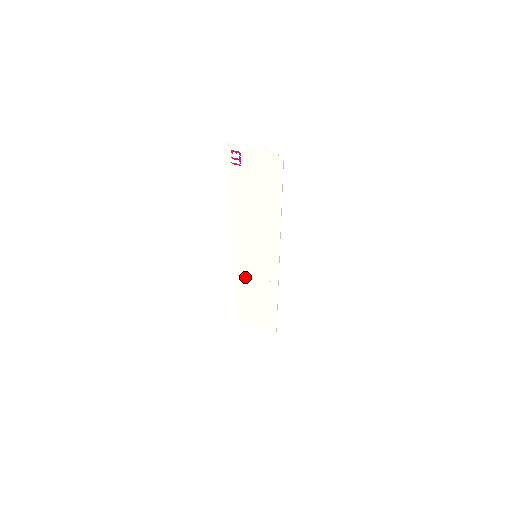
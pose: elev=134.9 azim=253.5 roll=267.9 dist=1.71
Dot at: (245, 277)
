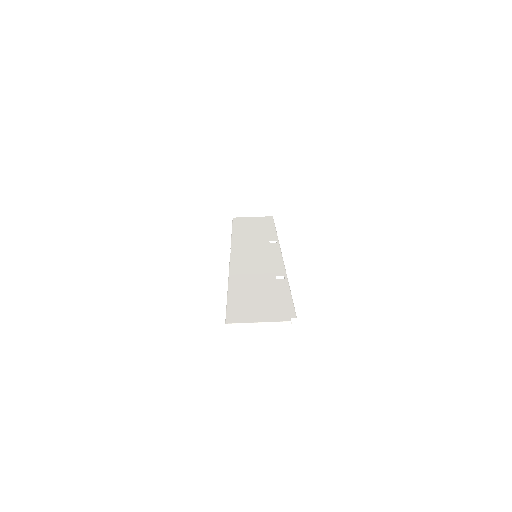
Dot at: occluded
